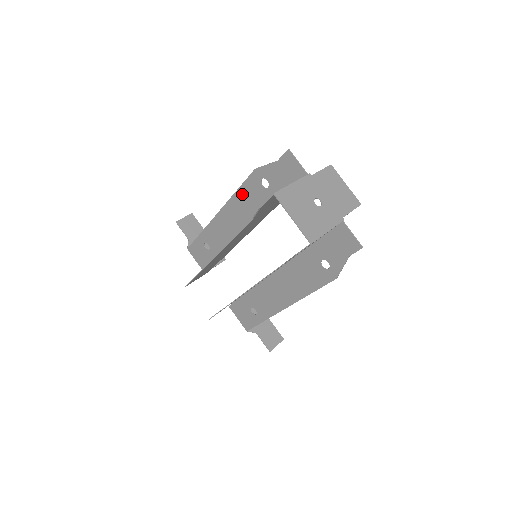
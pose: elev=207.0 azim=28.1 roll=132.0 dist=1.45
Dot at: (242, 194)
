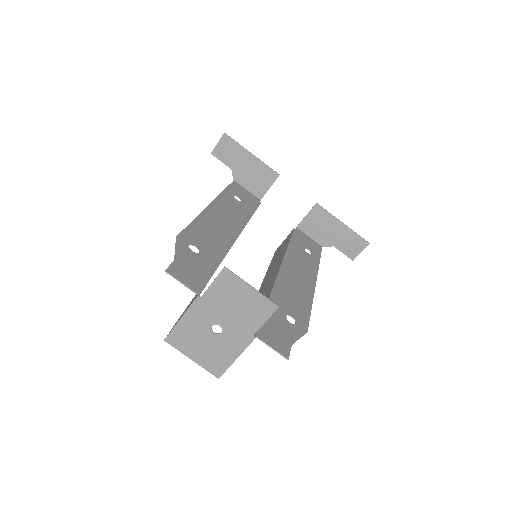
Dot at: (198, 227)
